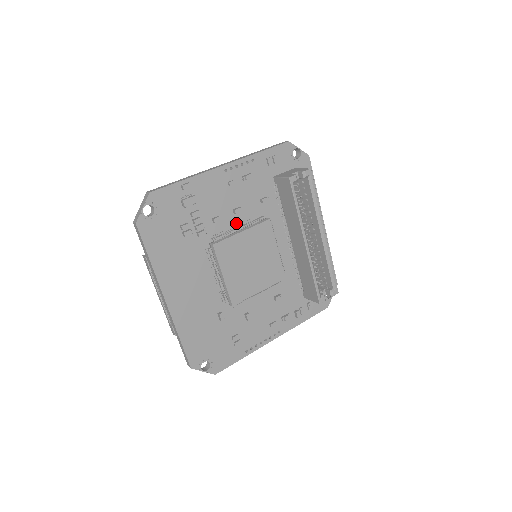
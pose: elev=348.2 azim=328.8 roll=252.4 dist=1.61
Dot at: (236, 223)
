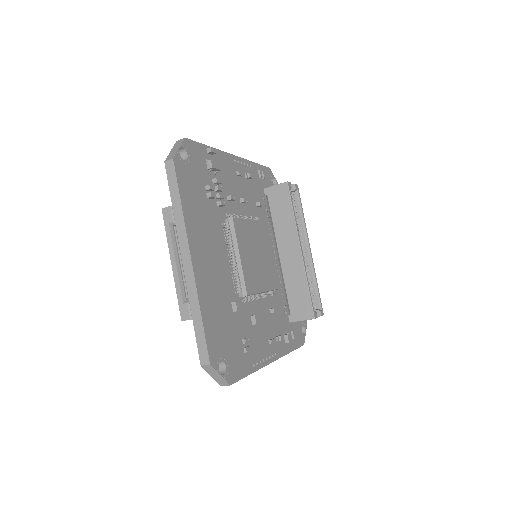
Dot at: (242, 213)
